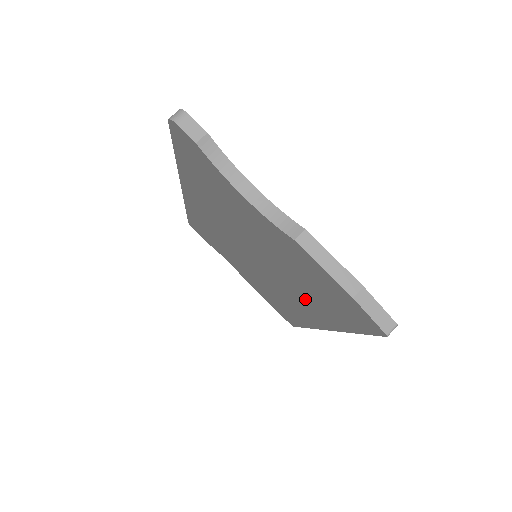
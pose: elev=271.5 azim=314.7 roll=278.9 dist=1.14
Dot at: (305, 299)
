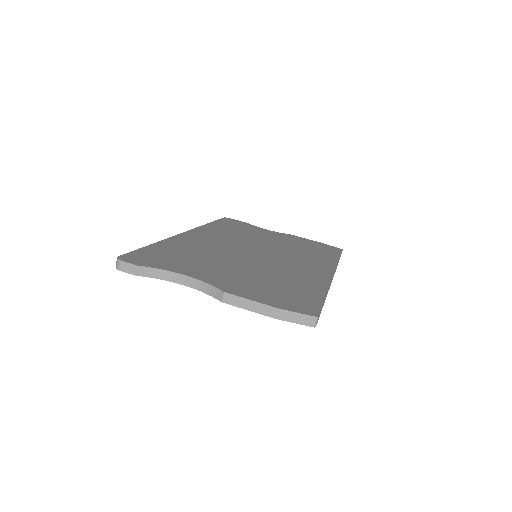
Dot at: occluded
